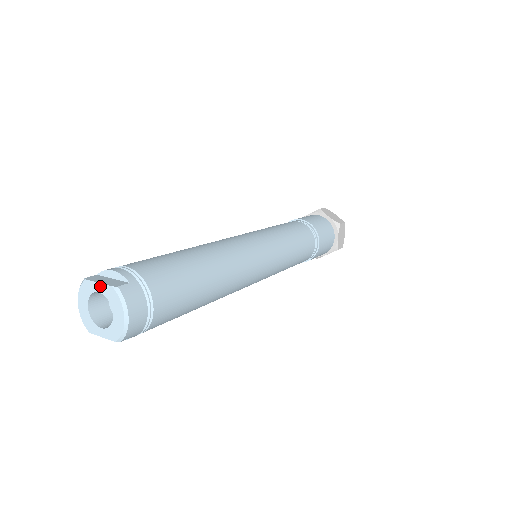
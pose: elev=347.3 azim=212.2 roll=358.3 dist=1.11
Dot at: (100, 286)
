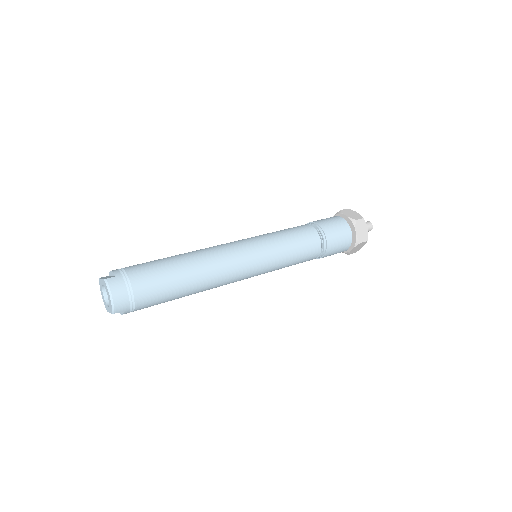
Dot at: (102, 280)
